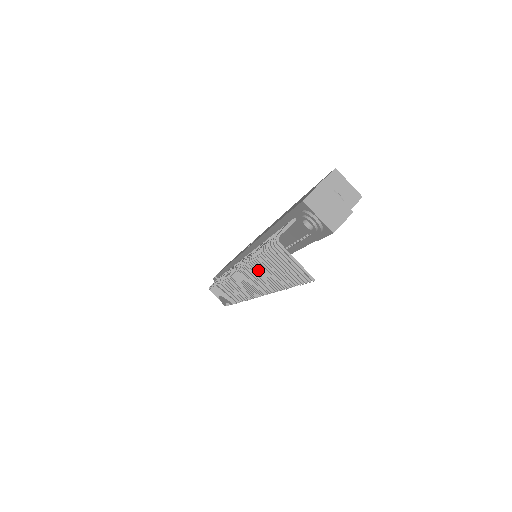
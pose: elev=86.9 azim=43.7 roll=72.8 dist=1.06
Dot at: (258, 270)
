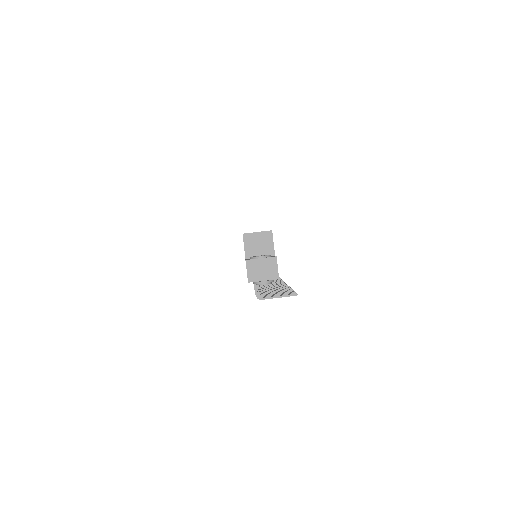
Dot at: occluded
